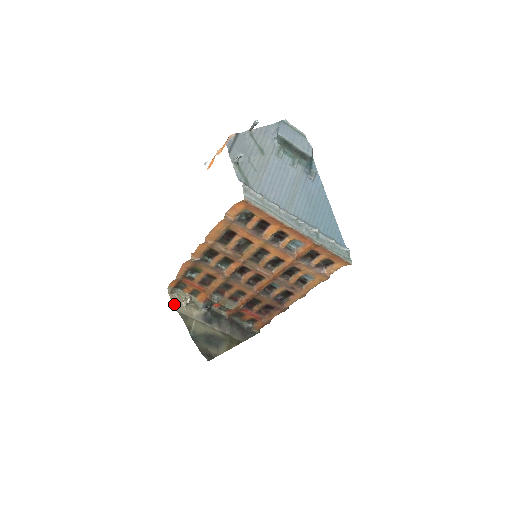
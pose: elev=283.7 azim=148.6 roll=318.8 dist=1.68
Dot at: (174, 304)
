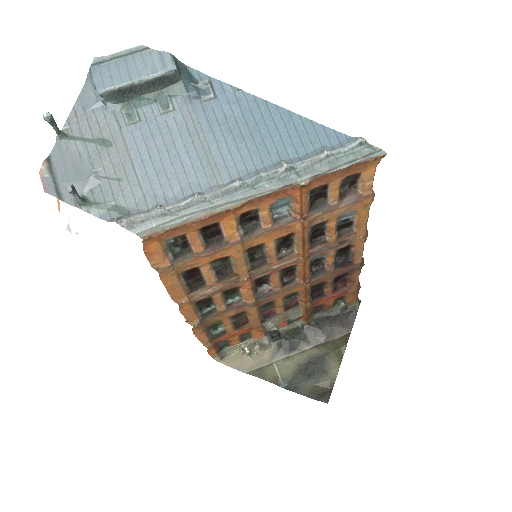
Dot at: (236, 368)
